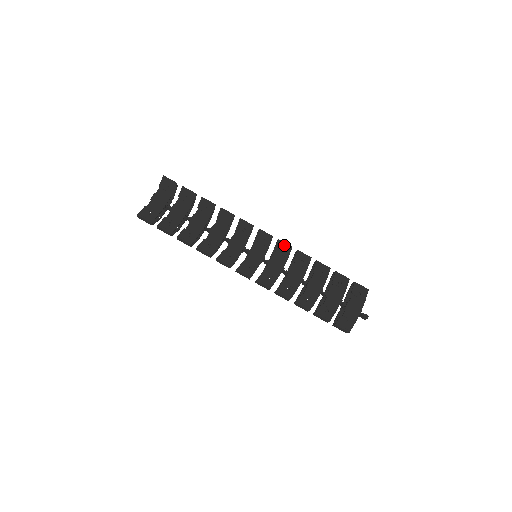
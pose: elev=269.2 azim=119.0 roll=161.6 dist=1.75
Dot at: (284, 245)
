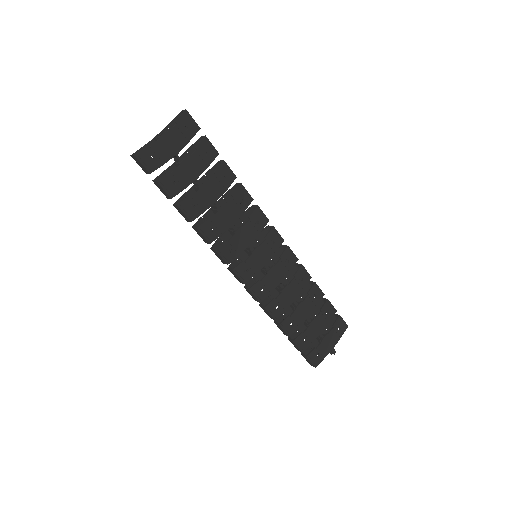
Dot at: (291, 255)
